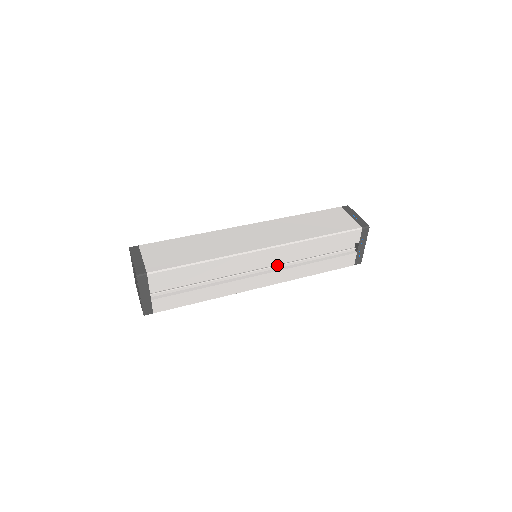
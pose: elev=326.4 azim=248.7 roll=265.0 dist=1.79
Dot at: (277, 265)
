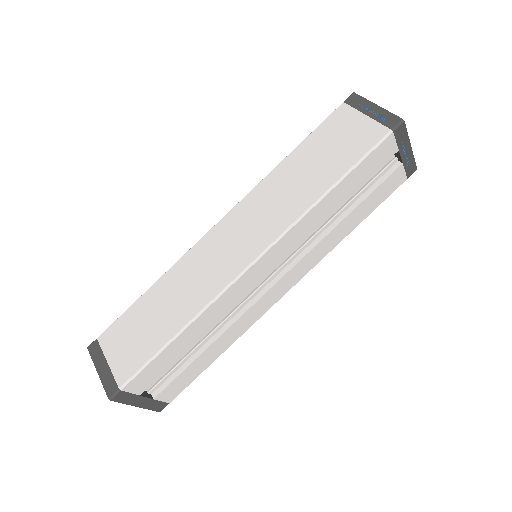
Dot at: (291, 256)
